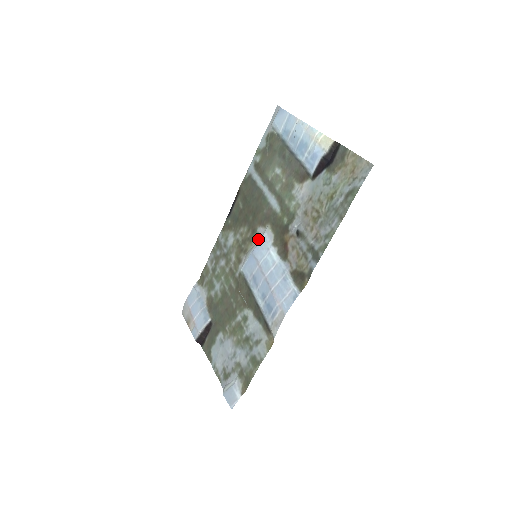
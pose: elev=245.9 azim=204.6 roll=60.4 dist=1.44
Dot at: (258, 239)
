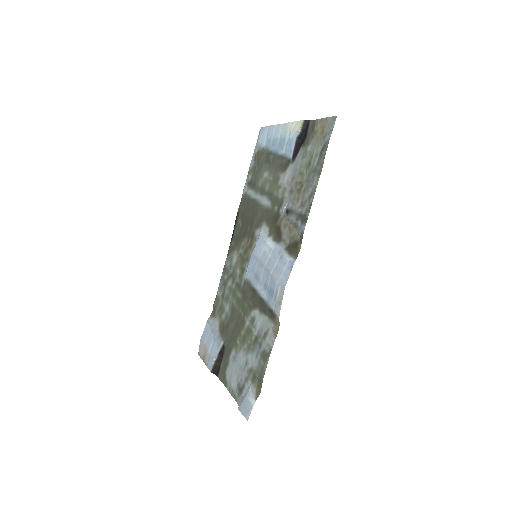
Dot at: (256, 241)
